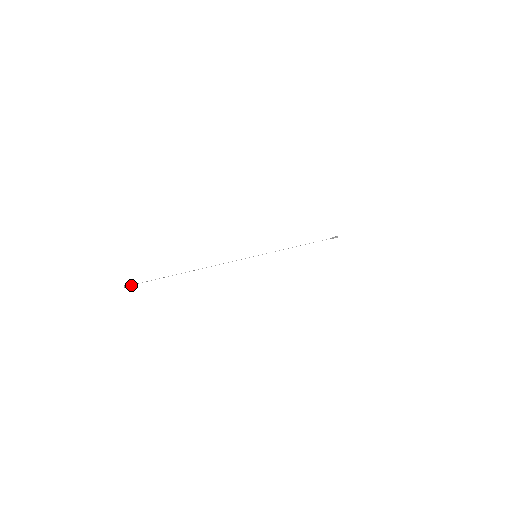
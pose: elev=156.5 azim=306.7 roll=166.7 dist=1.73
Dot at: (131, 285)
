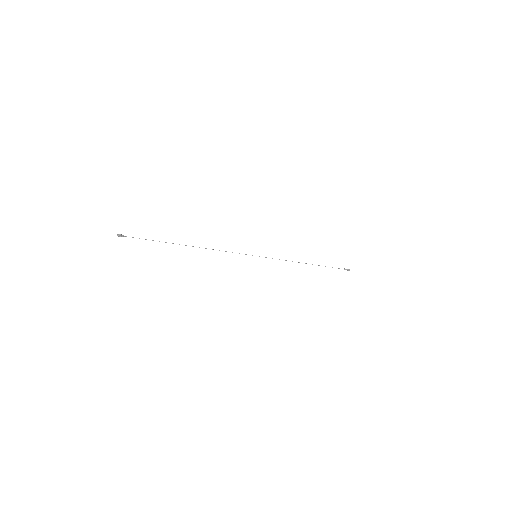
Dot at: (124, 236)
